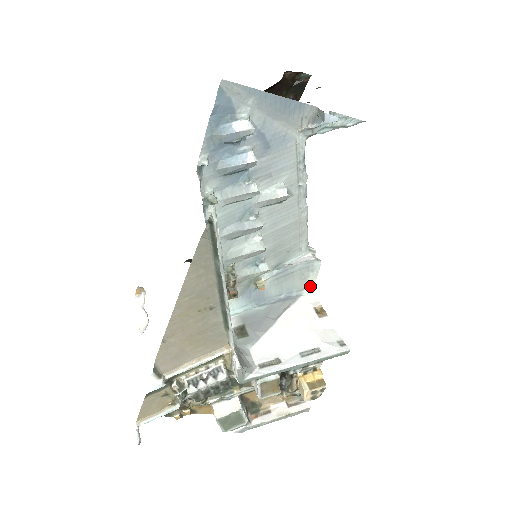
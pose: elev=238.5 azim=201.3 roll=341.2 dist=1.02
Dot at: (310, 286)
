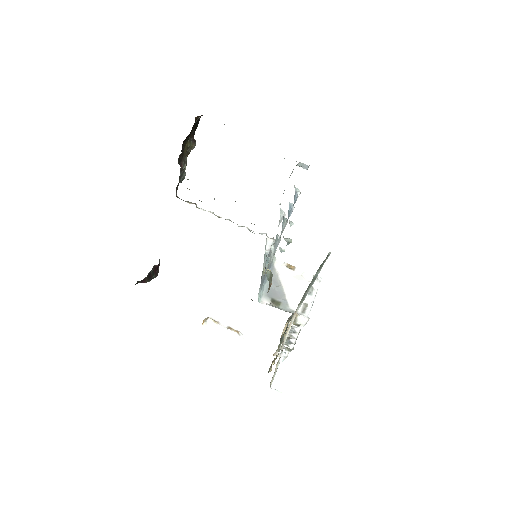
Dot at: (274, 256)
